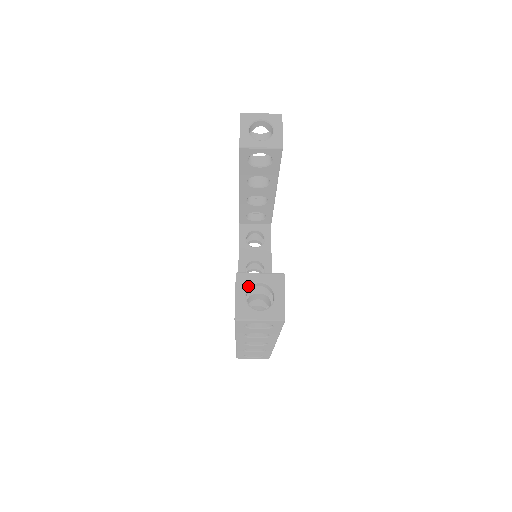
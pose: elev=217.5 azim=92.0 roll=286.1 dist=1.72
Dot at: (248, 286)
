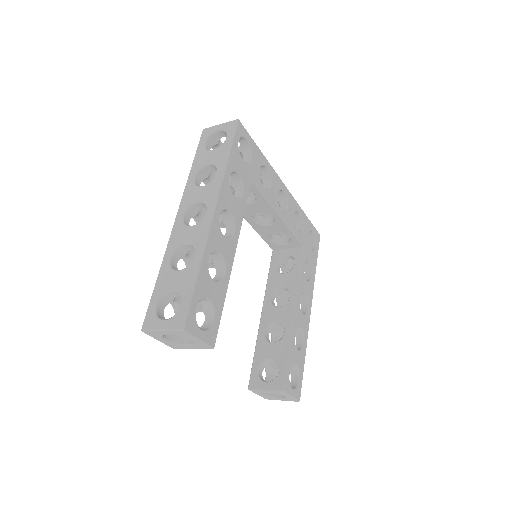
Dot at: (262, 393)
